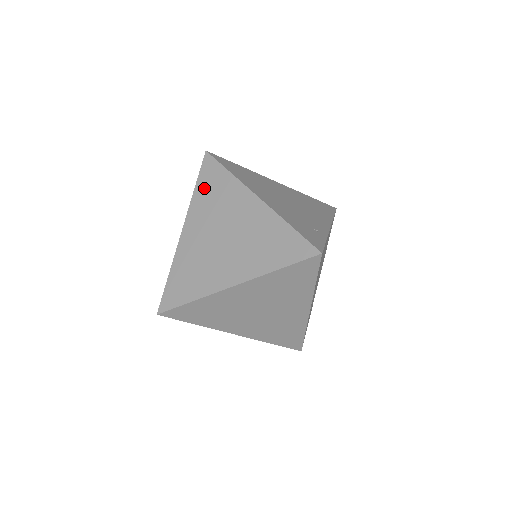
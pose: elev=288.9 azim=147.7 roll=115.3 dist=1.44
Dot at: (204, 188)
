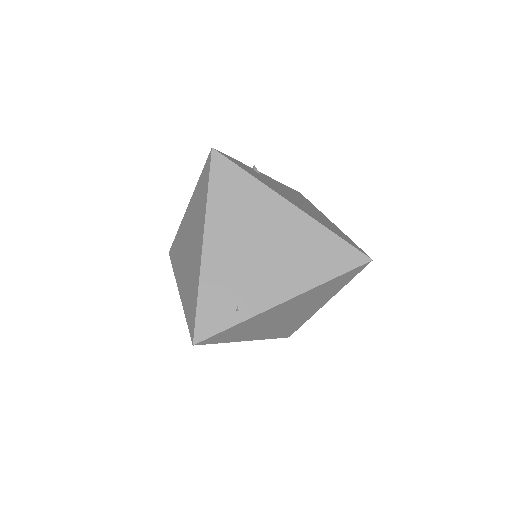
Dot at: (200, 187)
